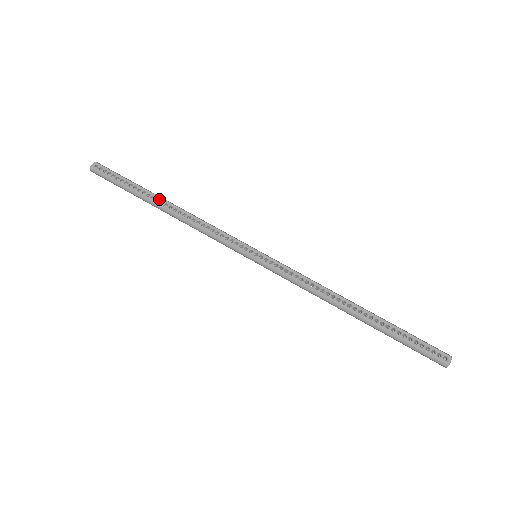
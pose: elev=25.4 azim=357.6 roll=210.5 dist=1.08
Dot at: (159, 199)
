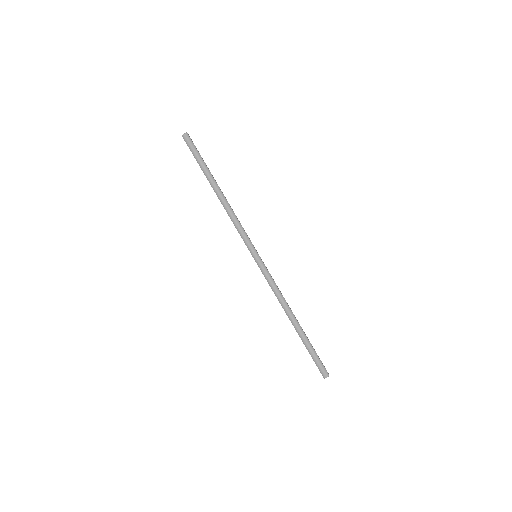
Dot at: occluded
